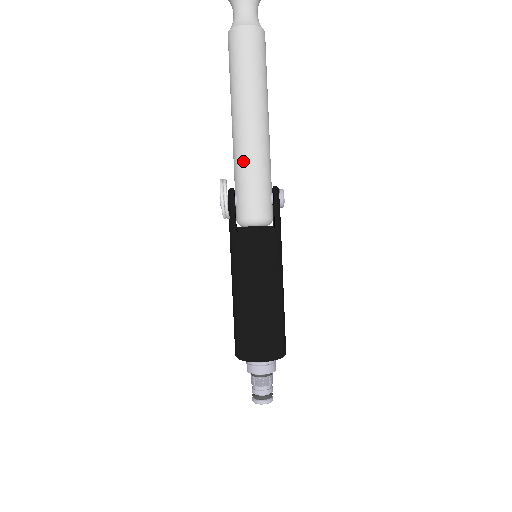
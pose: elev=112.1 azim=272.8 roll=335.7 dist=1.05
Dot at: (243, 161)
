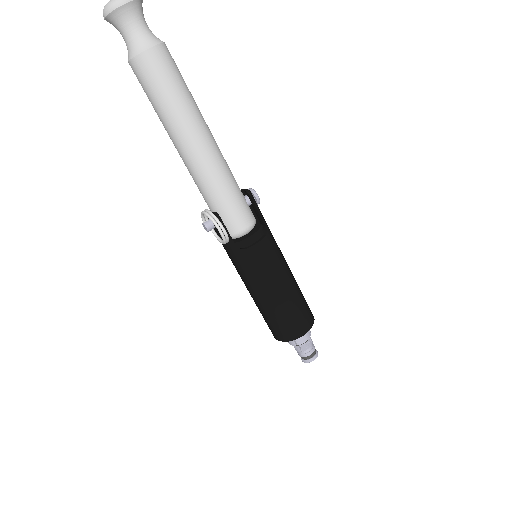
Dot at: (212, 184)
